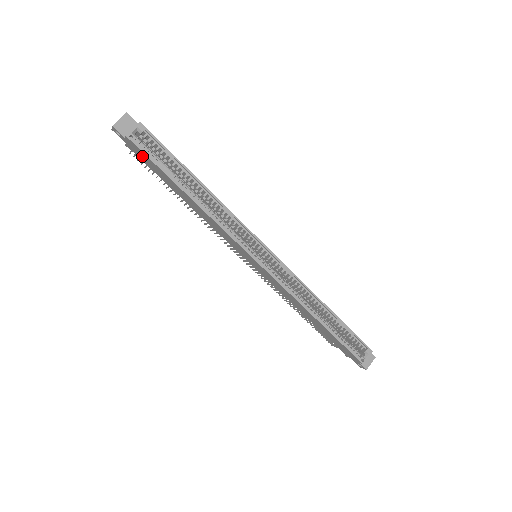
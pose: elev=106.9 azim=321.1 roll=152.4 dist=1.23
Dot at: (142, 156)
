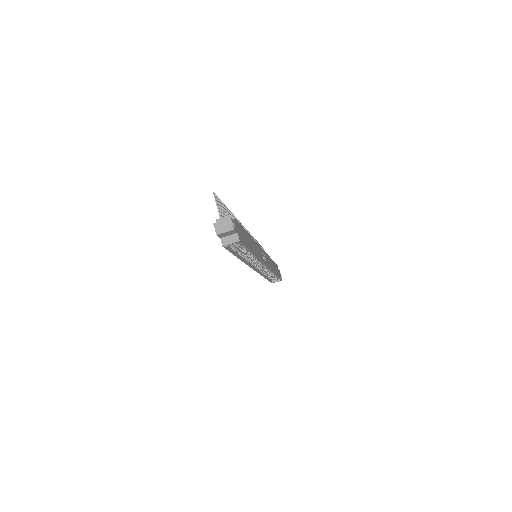
Dot at: occluded
